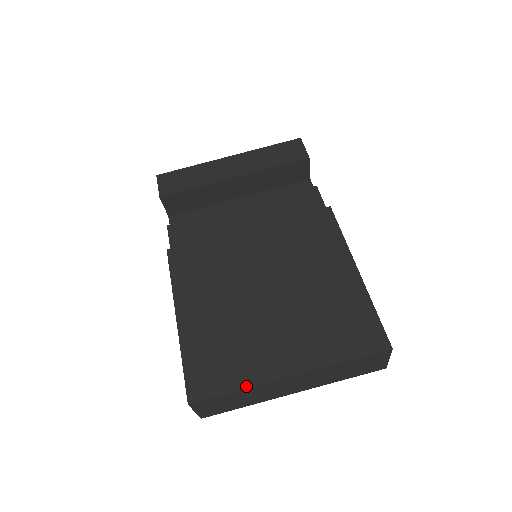
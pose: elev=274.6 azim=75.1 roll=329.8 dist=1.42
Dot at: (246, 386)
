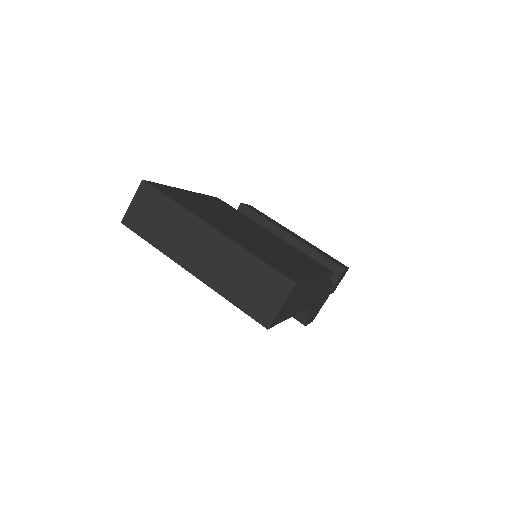
Dot at: (183, 206)
